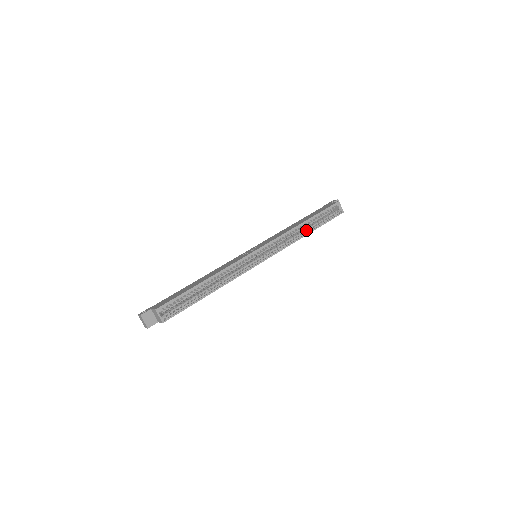
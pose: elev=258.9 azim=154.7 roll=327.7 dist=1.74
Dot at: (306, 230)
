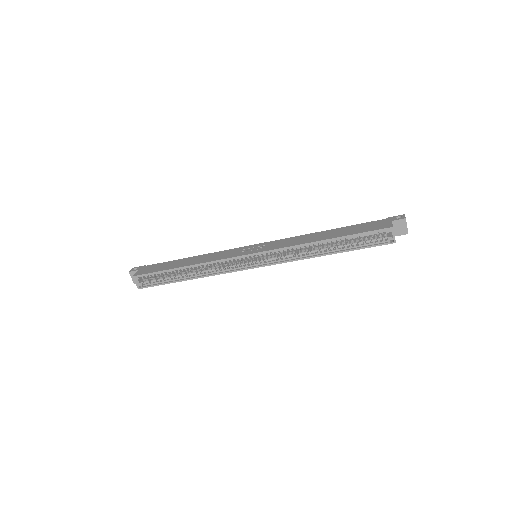
Dot at: (326, 249)
